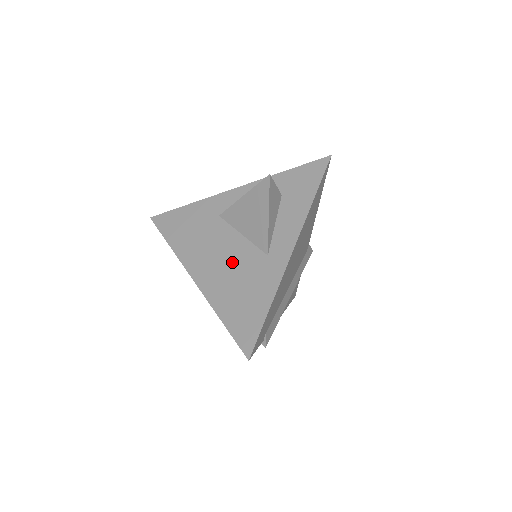
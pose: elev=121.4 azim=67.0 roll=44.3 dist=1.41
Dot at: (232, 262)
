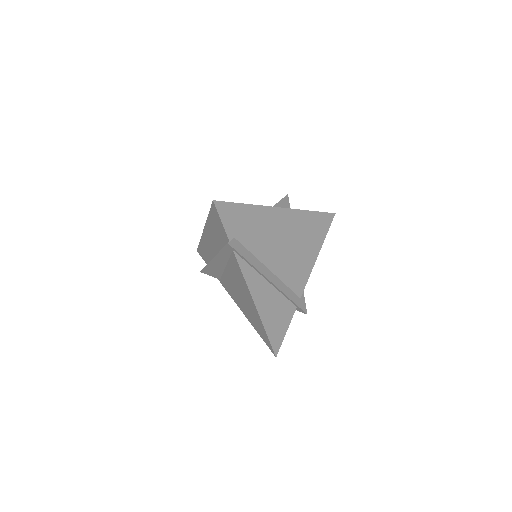
Dot at: occluded
